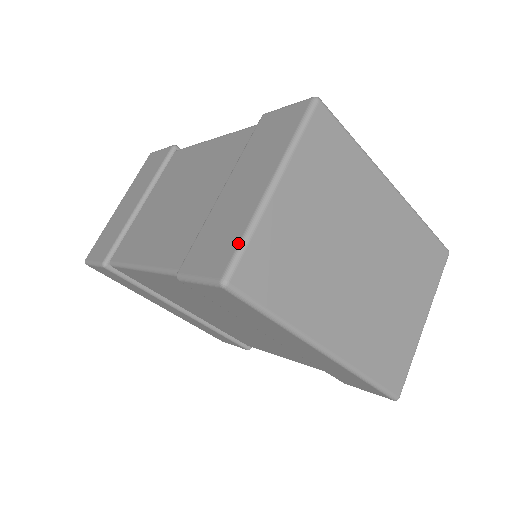
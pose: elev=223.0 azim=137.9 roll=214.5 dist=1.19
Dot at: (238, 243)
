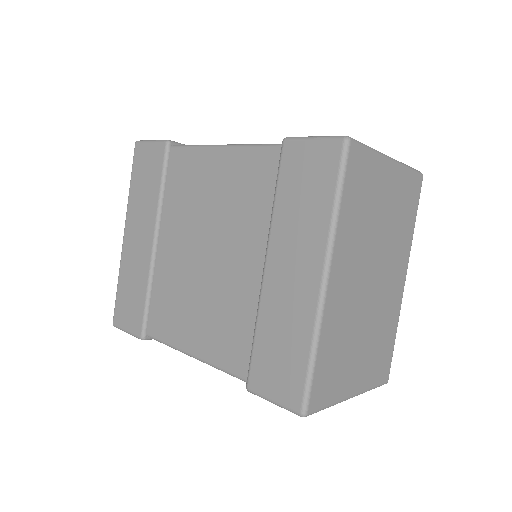
Dot at: occluded
